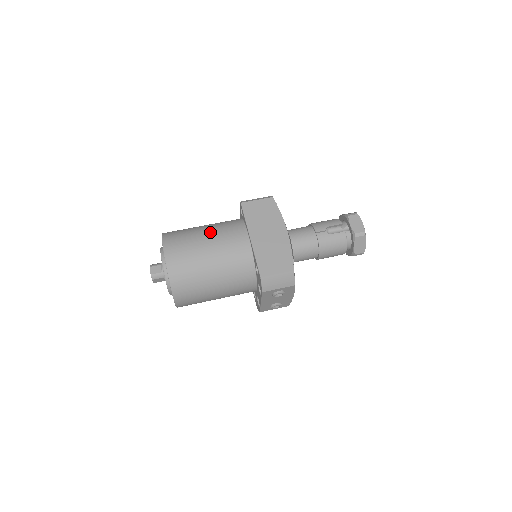
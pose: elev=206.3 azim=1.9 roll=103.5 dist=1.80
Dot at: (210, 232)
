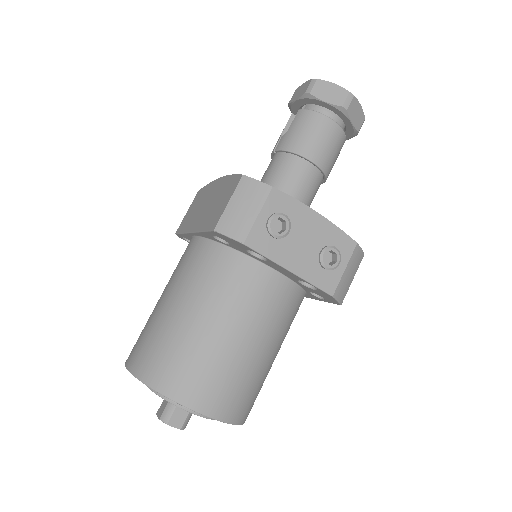
Dot at: occluded
